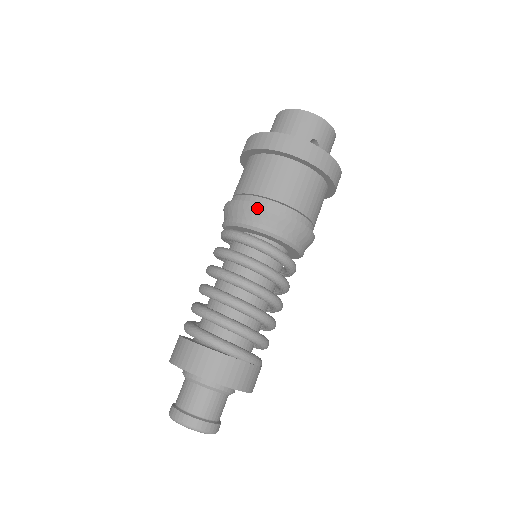
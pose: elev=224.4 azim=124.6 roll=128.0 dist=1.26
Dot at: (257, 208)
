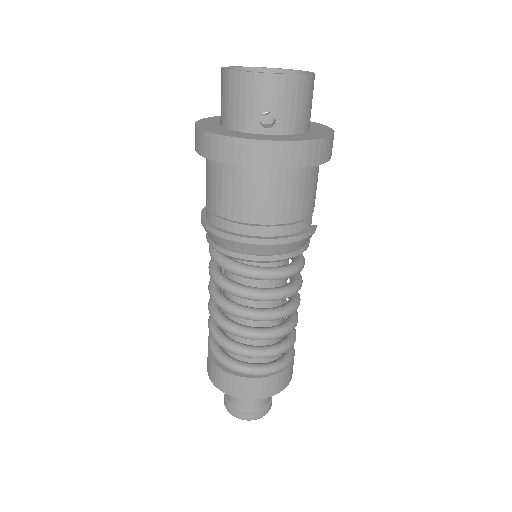
Dot at: (217, 235)
